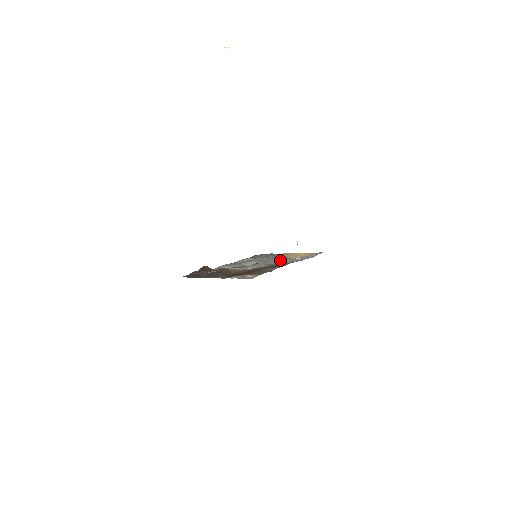
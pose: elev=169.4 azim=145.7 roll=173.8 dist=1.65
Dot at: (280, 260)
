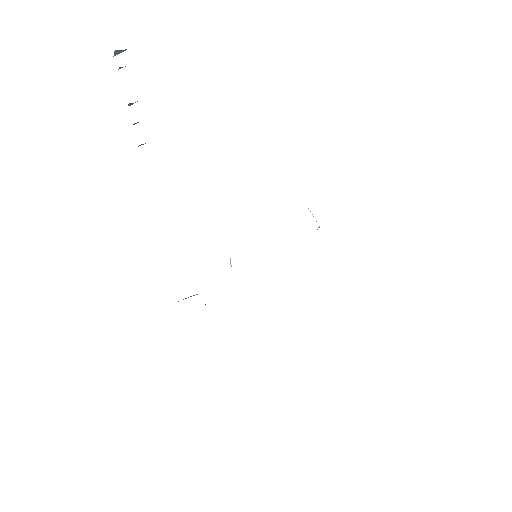
Dot at: occluded
